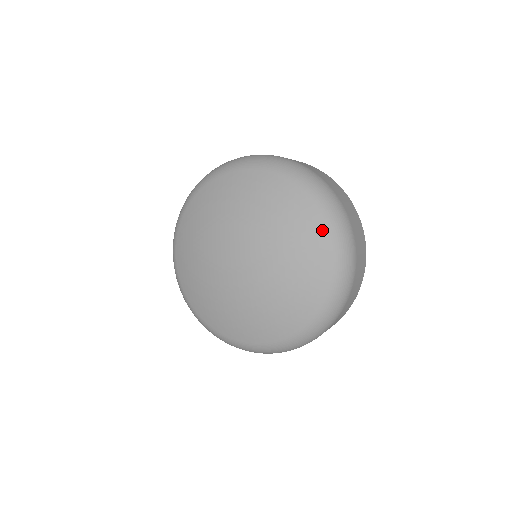
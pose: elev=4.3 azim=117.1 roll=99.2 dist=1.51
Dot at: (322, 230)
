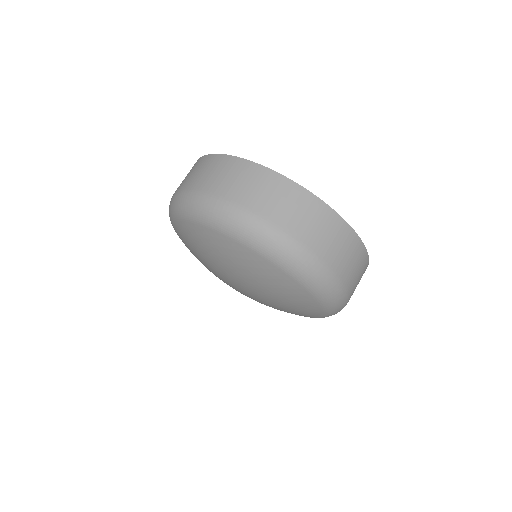
Dot at: (266, 264)
